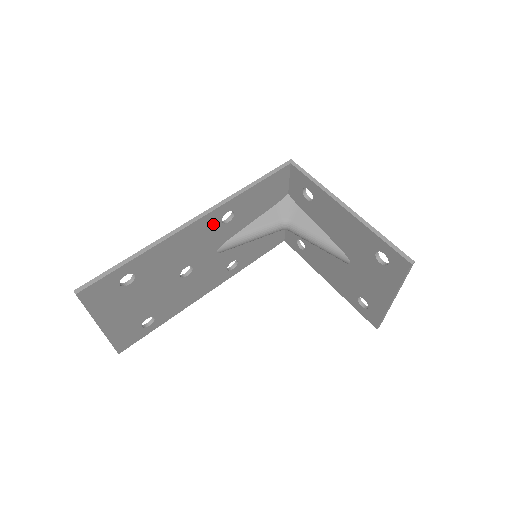
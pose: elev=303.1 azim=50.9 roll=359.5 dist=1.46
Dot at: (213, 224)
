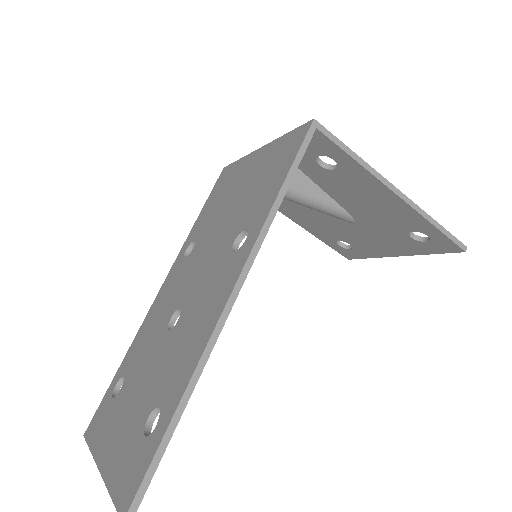
Dot at: occluded
